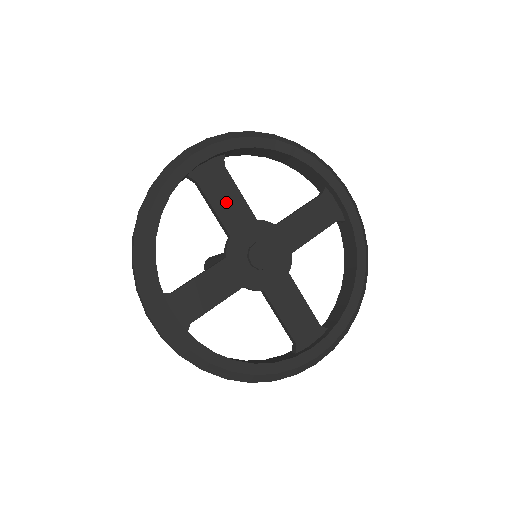
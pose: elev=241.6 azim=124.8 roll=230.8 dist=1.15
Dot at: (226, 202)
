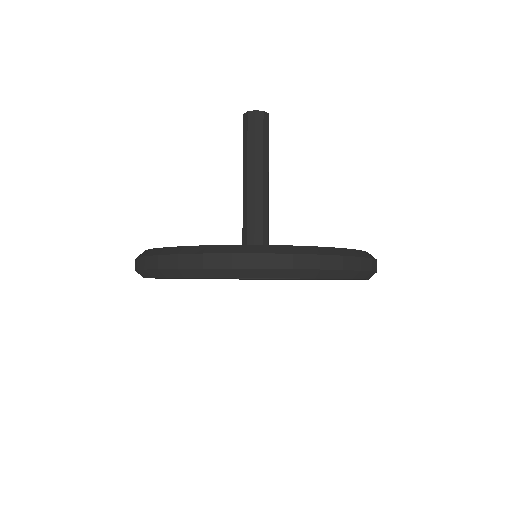
Dot at: occluded
